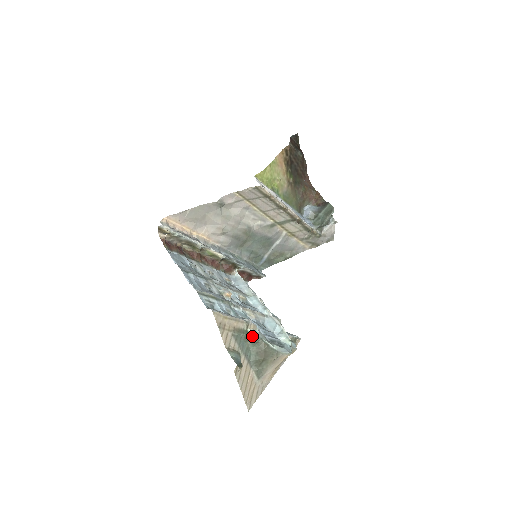
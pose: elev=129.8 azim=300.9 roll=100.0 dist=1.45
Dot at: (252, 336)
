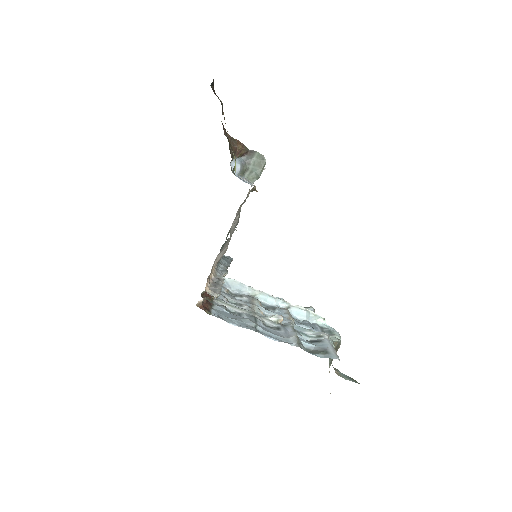
Dot at: (334, 346)
